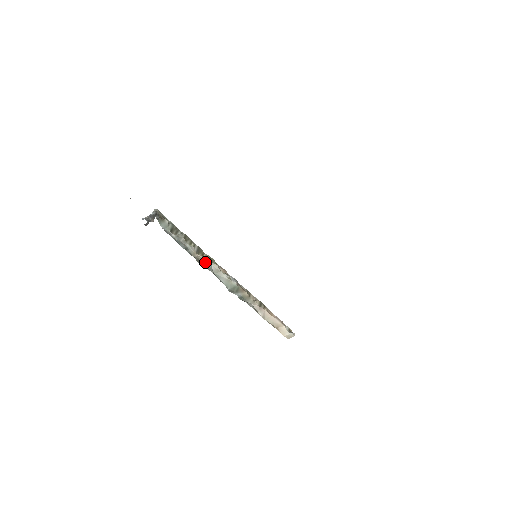
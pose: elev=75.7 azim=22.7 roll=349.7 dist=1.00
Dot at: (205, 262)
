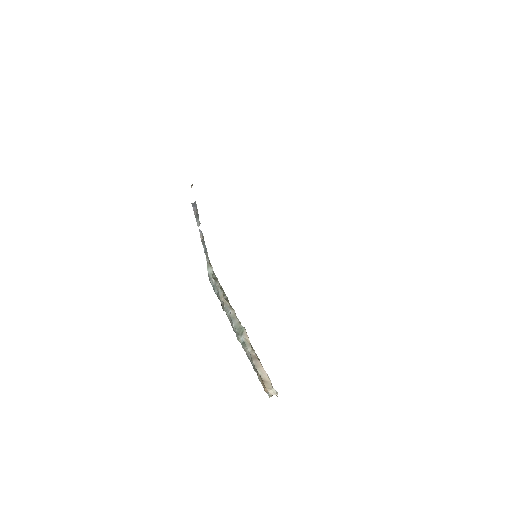
Dot at: (227, 307)
